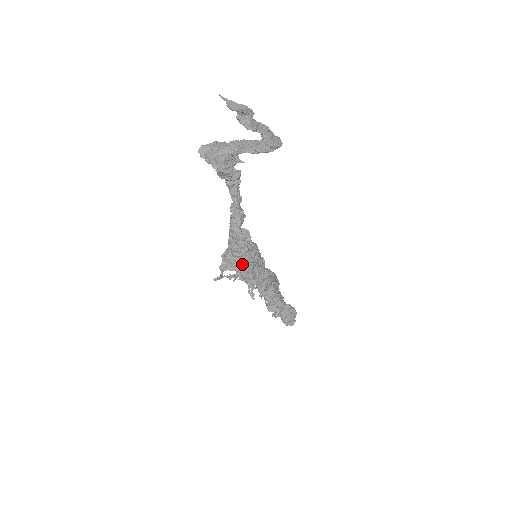
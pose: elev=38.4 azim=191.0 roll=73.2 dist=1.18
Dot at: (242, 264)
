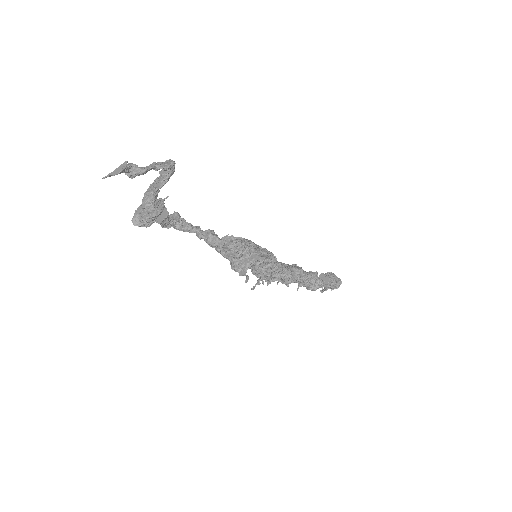
Dot at: (250, 256)
